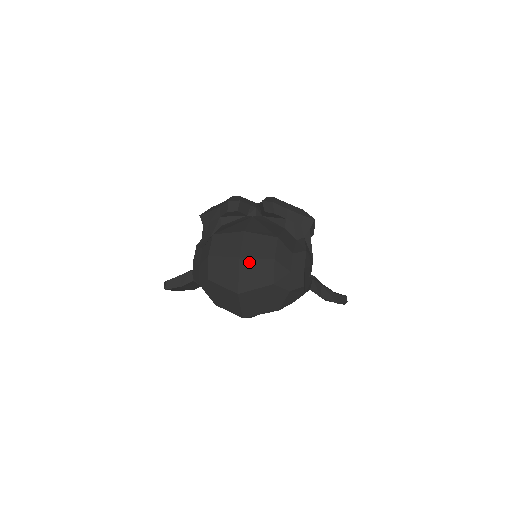
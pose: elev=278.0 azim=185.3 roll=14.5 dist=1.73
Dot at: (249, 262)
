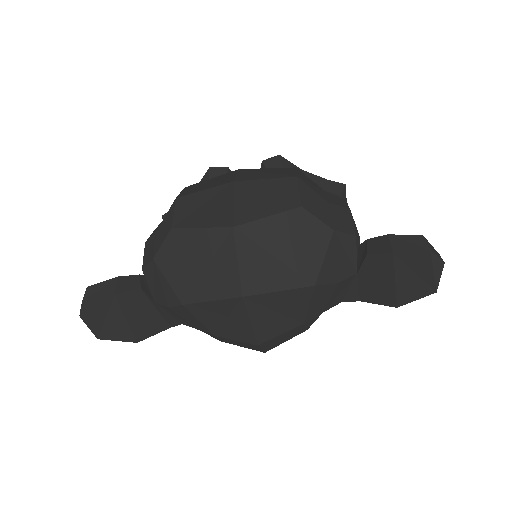
Dot at: (251, 184)
